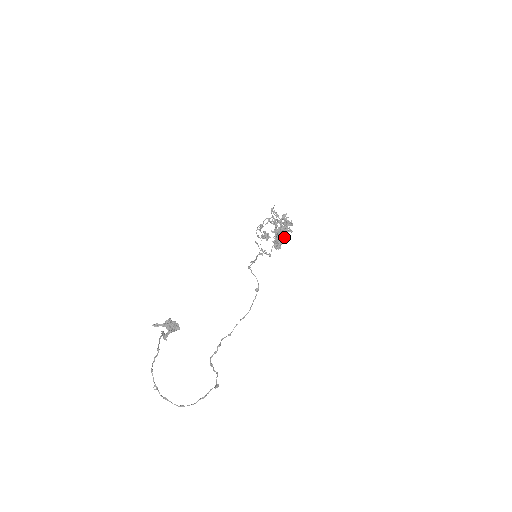
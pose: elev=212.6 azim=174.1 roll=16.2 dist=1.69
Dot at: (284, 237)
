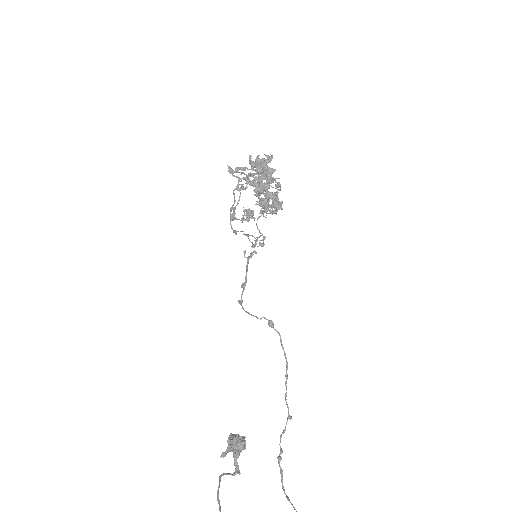
Dot at: occluded
